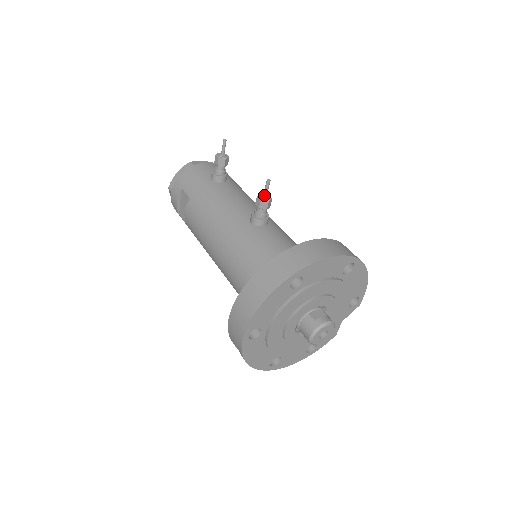
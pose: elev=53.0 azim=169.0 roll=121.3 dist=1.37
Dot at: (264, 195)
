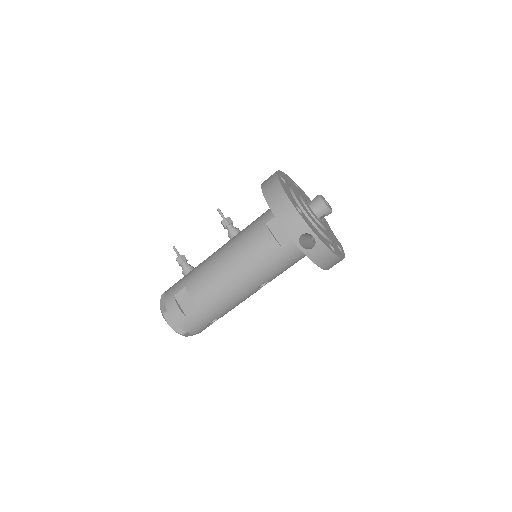
Dot at: (224, 218)
